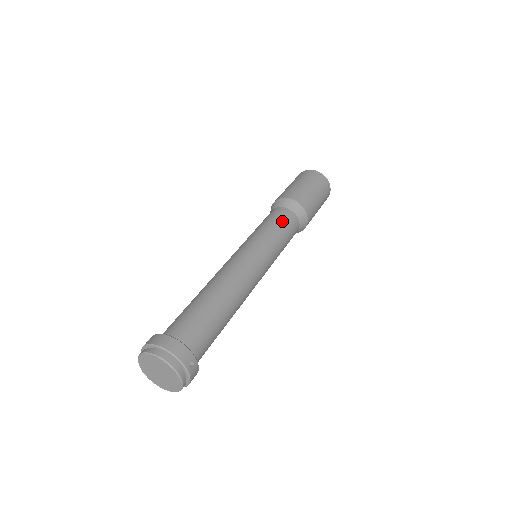
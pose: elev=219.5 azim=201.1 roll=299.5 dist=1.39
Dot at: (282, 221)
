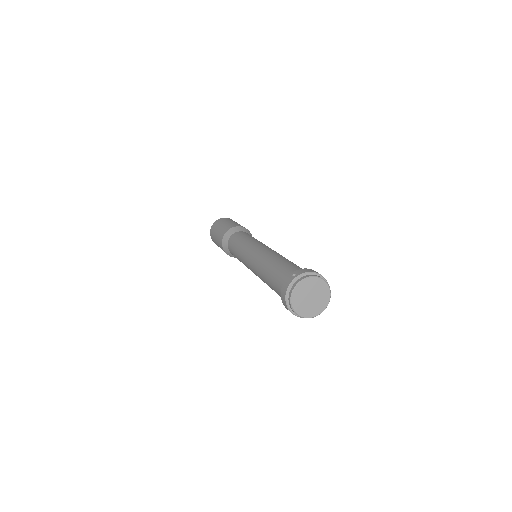
Dot at: occluded
